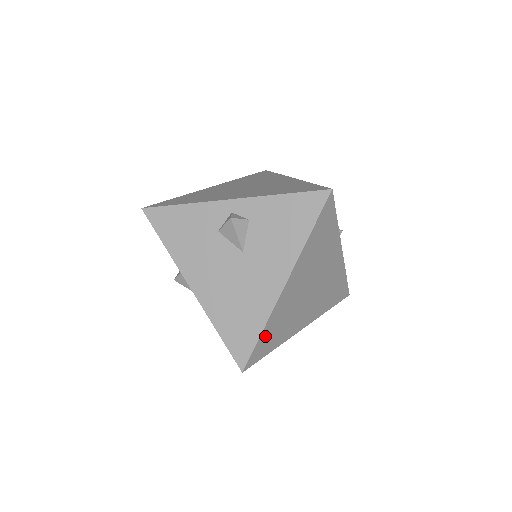
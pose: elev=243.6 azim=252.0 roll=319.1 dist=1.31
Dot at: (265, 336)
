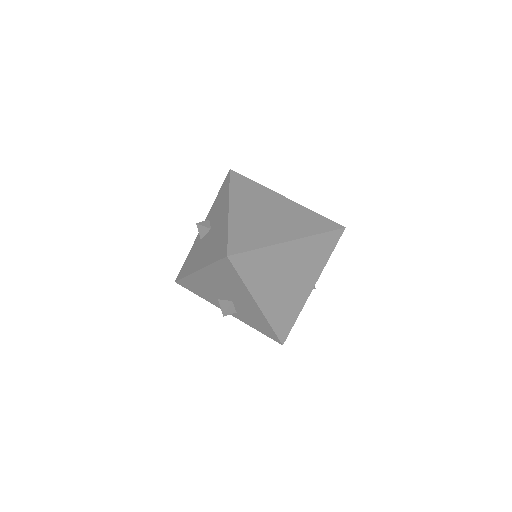
Dot at: (235, 236)
